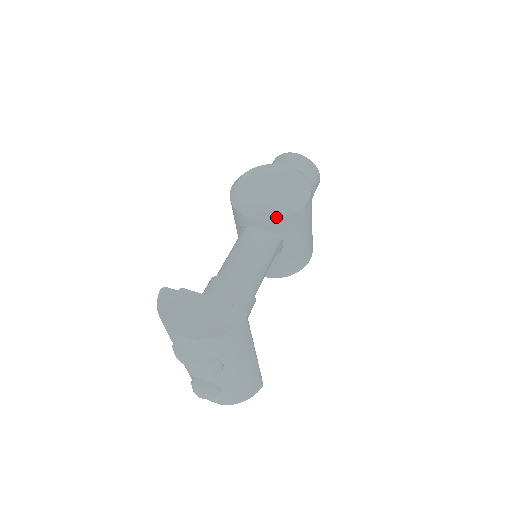
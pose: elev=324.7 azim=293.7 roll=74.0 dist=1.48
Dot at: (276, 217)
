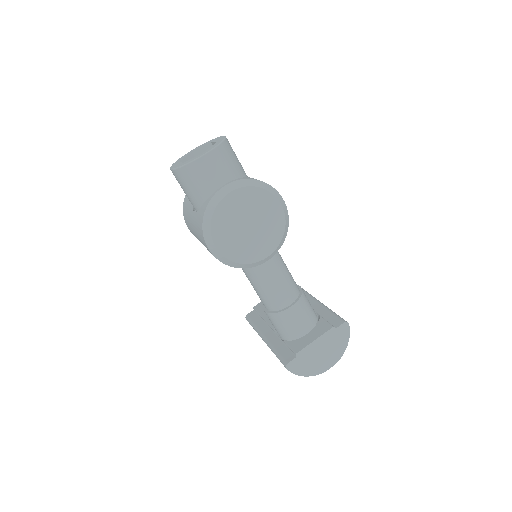
Dot at: (282, 244)
